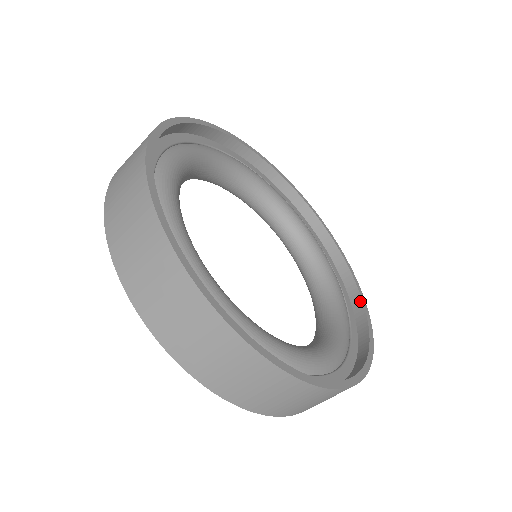
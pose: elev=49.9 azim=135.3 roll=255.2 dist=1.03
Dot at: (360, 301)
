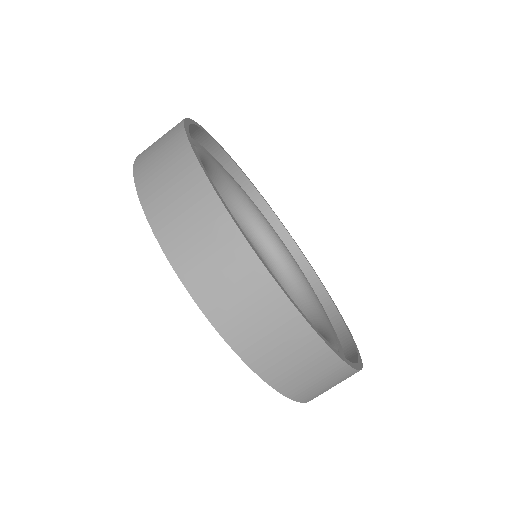
Dot at: (301, 254)
